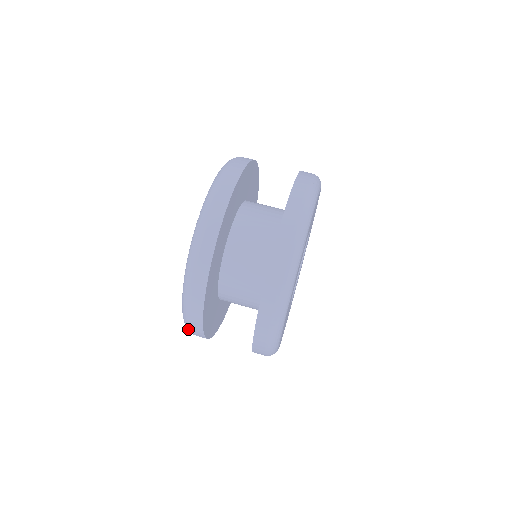
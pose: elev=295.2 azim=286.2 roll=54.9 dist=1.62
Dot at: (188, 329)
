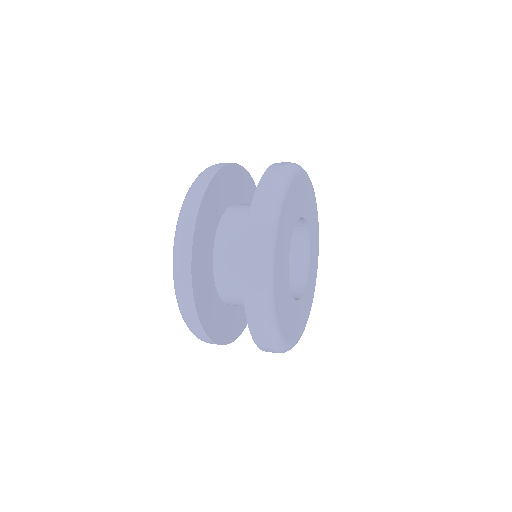
Dot at: (179, 305)
